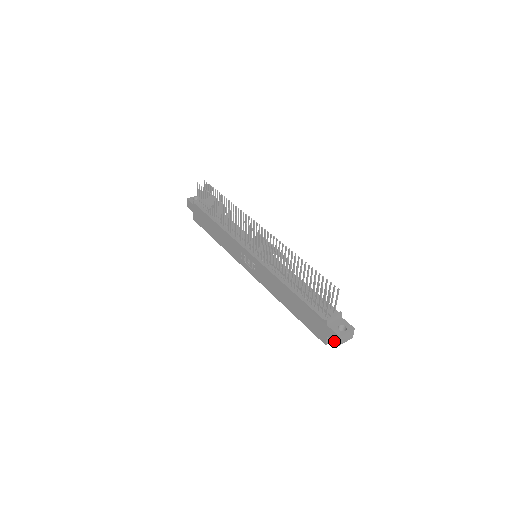
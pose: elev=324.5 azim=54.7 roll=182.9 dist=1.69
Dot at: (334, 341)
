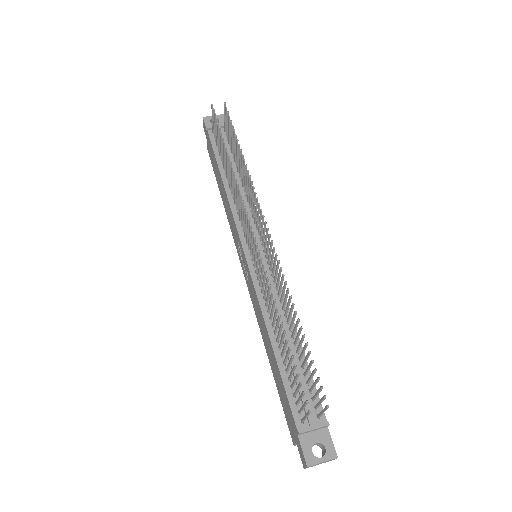
Dot at: (301, 459)
